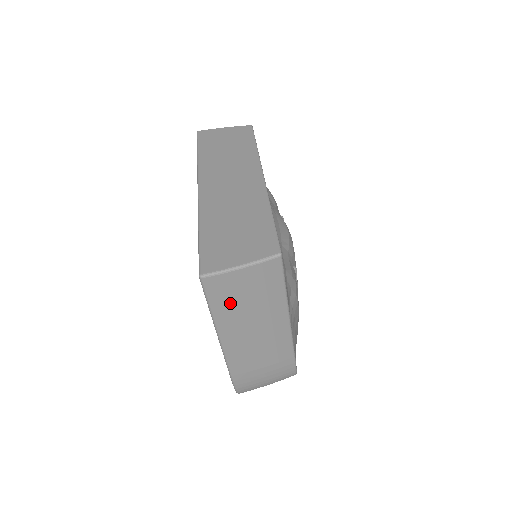
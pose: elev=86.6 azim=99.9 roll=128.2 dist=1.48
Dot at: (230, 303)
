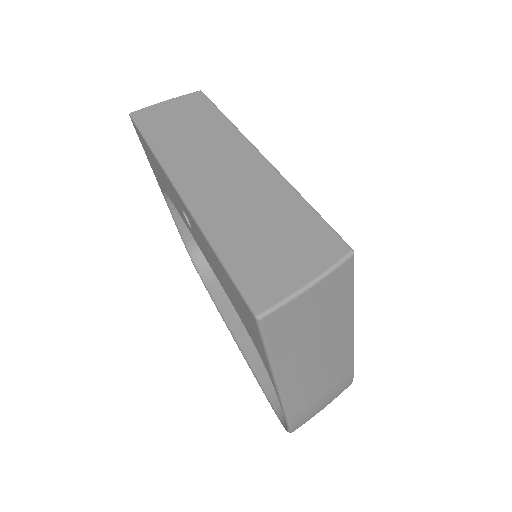
Dot at: (293, 337)
